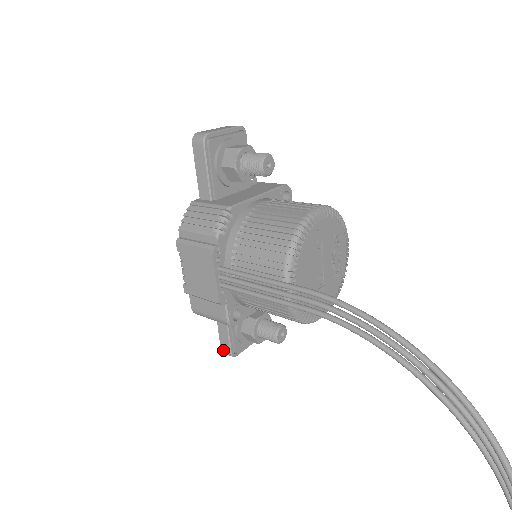
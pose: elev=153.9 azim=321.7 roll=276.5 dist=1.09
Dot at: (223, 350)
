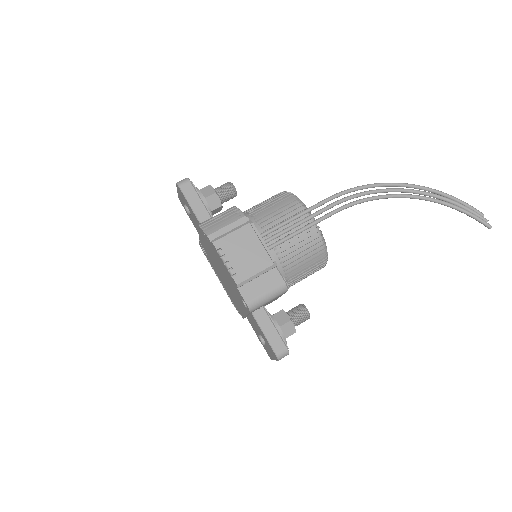
Dot at: (278, 352)
